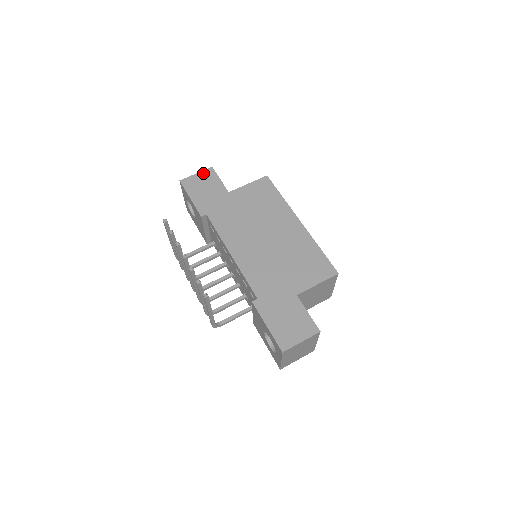
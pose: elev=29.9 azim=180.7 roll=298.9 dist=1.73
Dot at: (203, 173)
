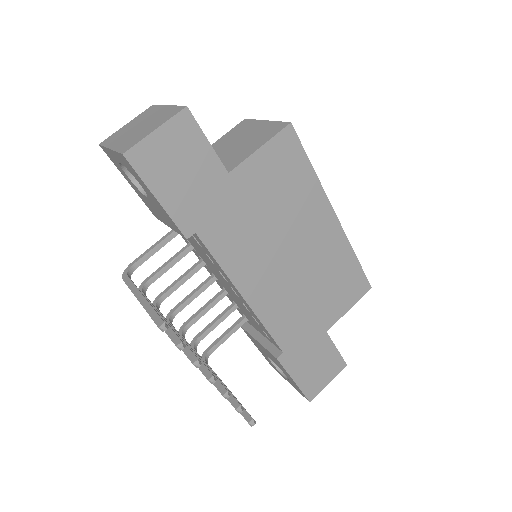
Dot at: (171, 127)
